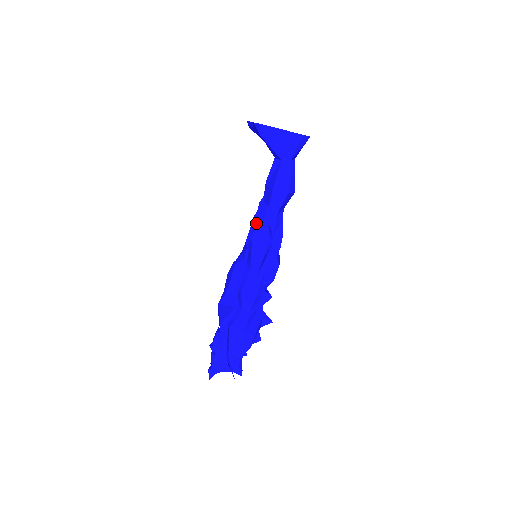
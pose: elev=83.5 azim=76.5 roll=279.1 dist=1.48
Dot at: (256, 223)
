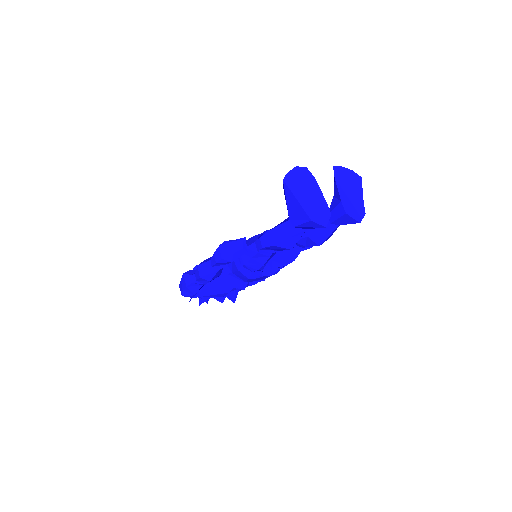
Dot at: (240, 238)
